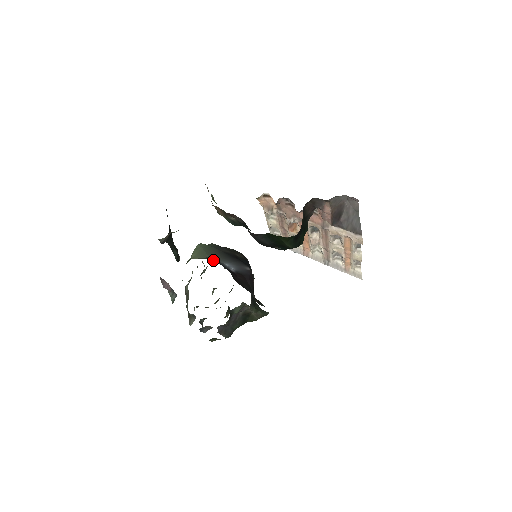
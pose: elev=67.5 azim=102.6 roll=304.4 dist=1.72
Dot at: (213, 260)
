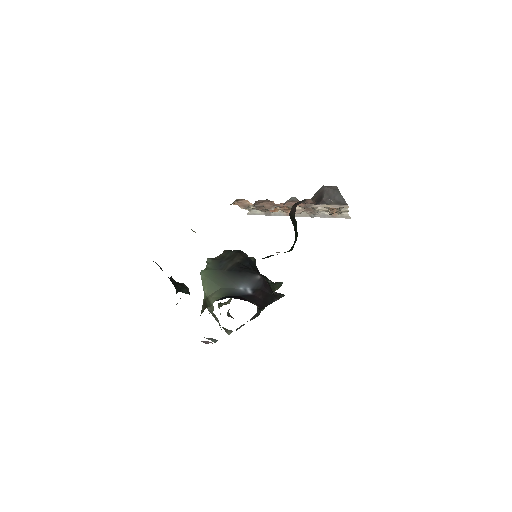
Dot at: (228, 292)
